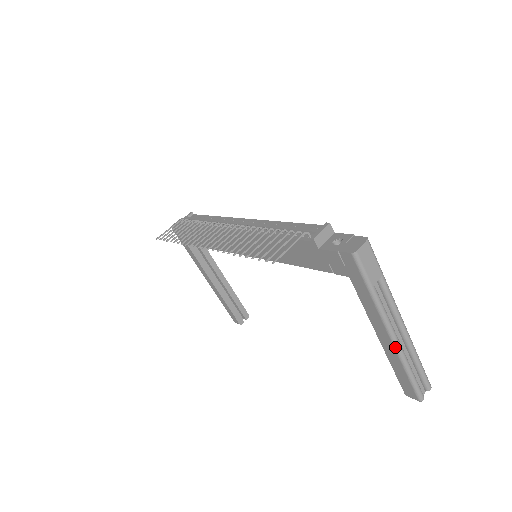
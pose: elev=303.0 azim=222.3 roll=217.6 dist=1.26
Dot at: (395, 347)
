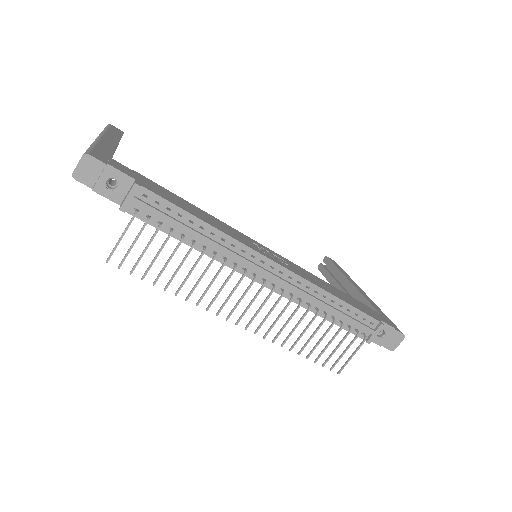
Dot at: occluded
